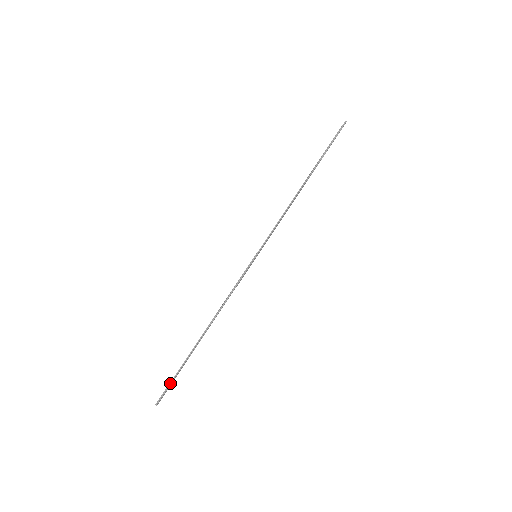
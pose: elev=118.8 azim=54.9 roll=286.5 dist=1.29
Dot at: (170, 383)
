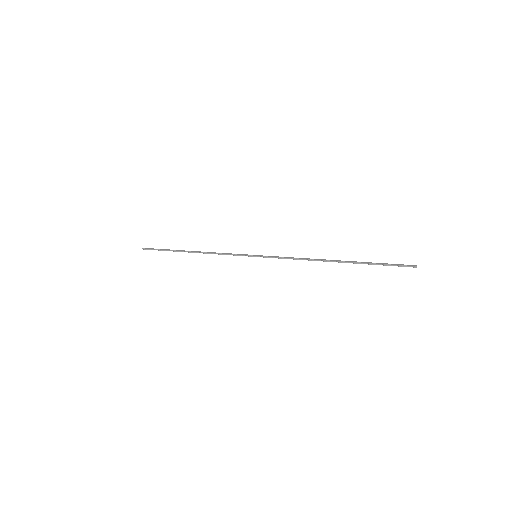
Dot at: (156, 249)
